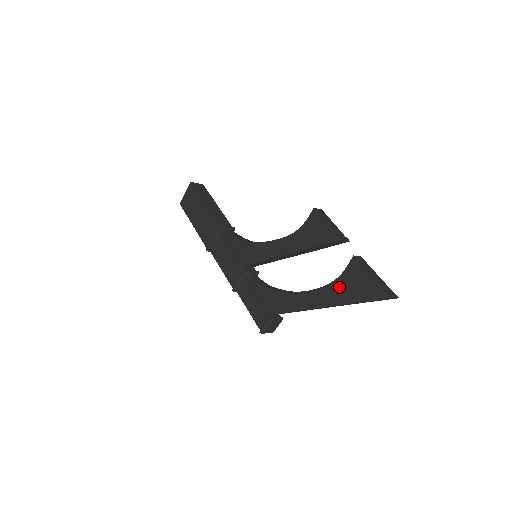
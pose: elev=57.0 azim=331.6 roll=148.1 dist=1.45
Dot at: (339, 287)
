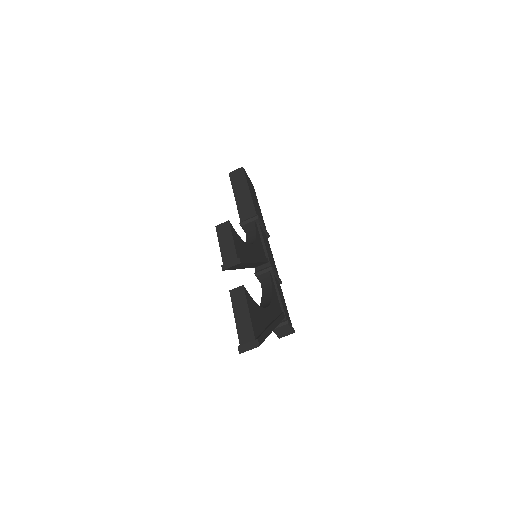
Dot at: occluded
